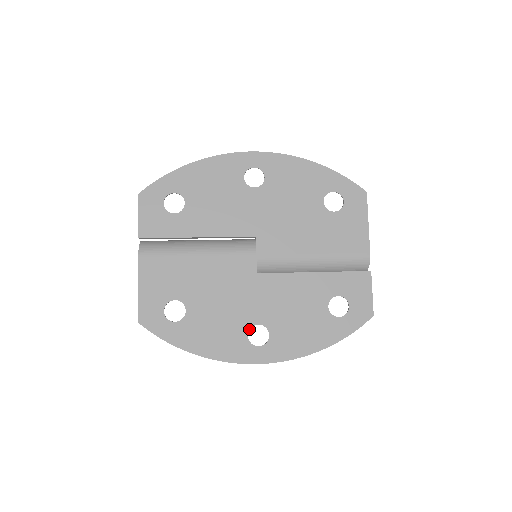
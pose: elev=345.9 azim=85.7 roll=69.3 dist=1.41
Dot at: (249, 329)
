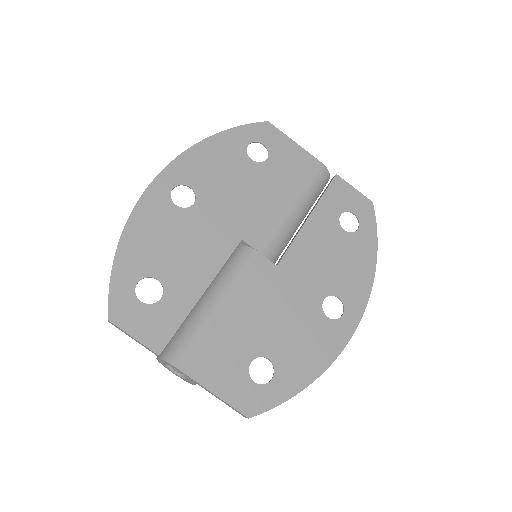
Dot at: (322, 312)
